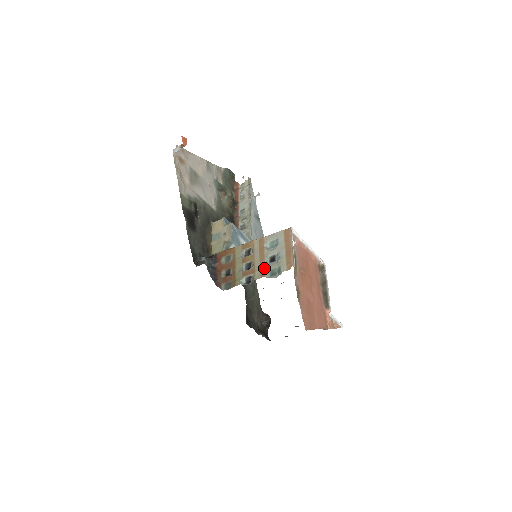
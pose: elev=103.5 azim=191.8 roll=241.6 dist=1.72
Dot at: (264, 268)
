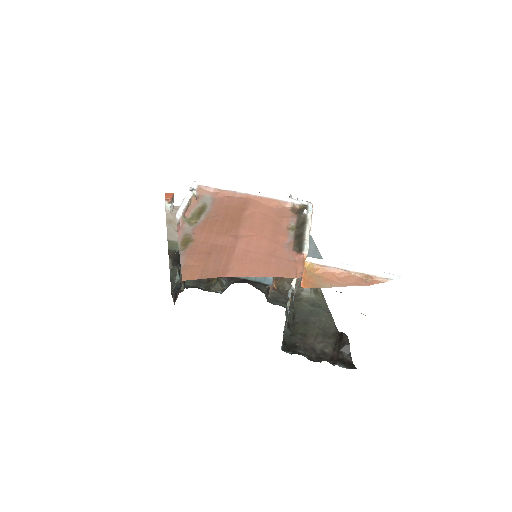
Dot at: occluded
